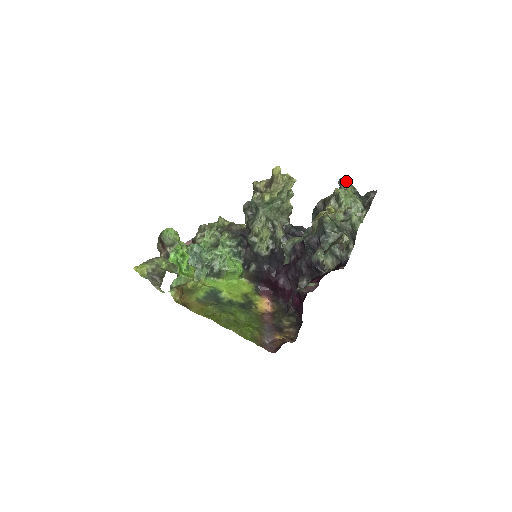
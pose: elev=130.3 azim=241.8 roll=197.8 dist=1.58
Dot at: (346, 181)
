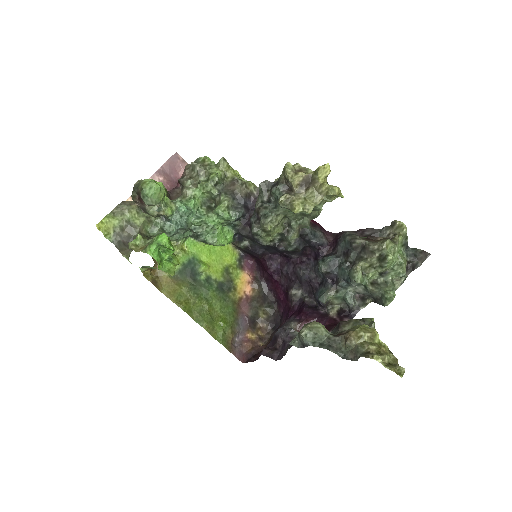
Dot at: (402, 227)
